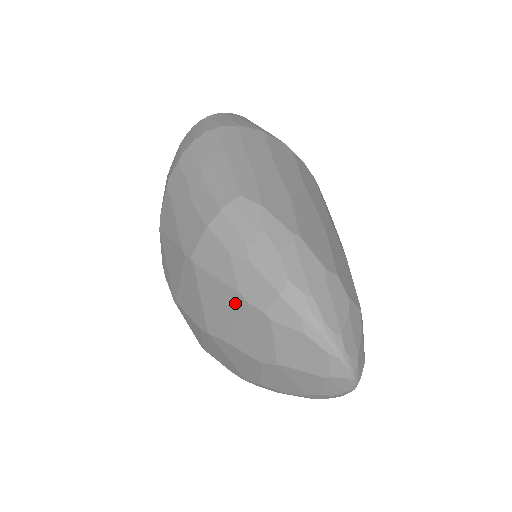
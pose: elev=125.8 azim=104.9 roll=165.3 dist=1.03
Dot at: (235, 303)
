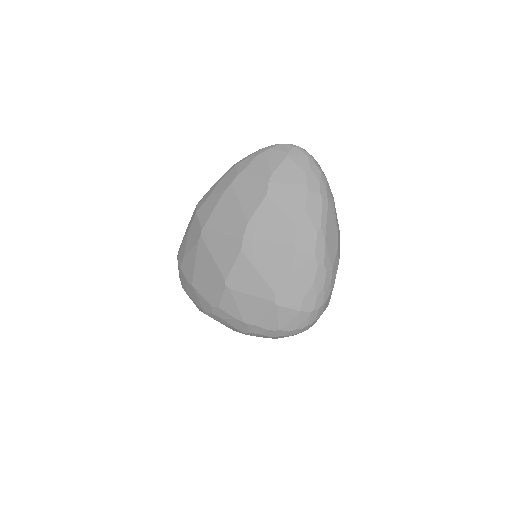
Dot at: (229, 197)
